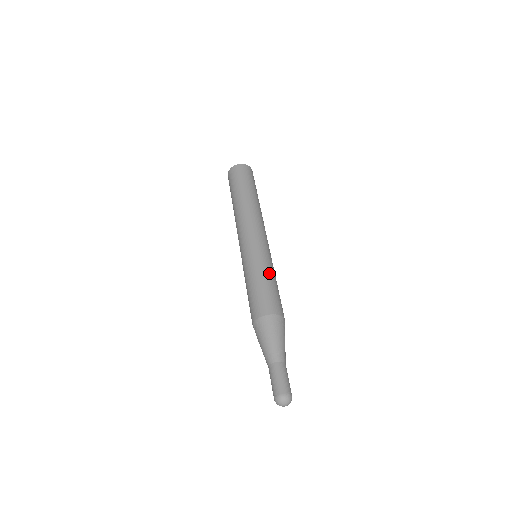
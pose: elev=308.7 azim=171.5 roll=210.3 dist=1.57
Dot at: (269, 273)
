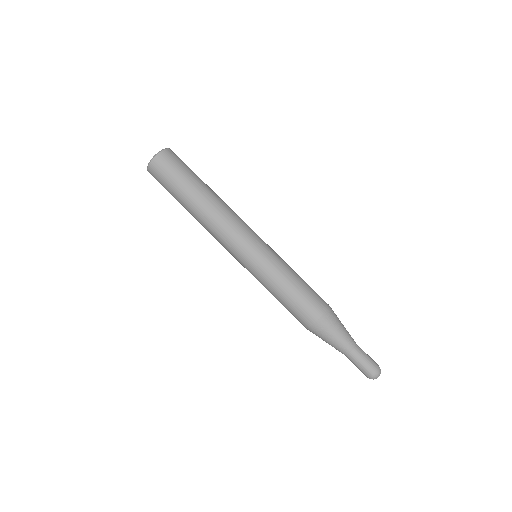
Dot at: (282, 280)
